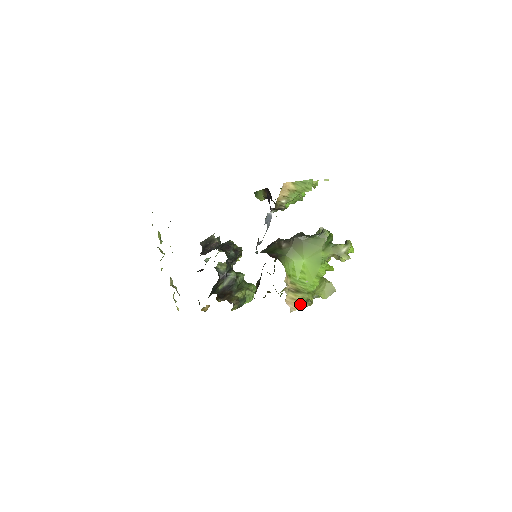
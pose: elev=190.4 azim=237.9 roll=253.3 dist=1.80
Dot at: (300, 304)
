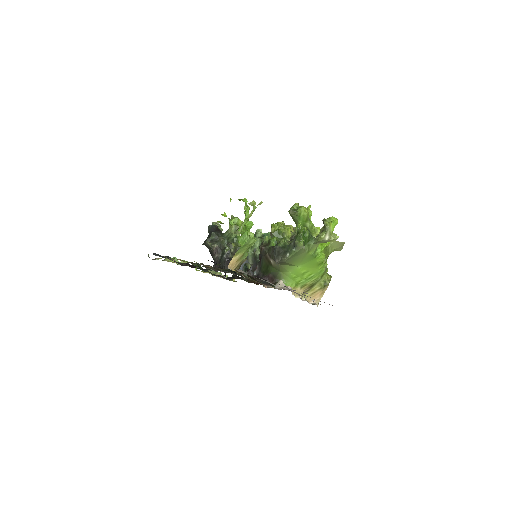
Dot at: (321, 291)
